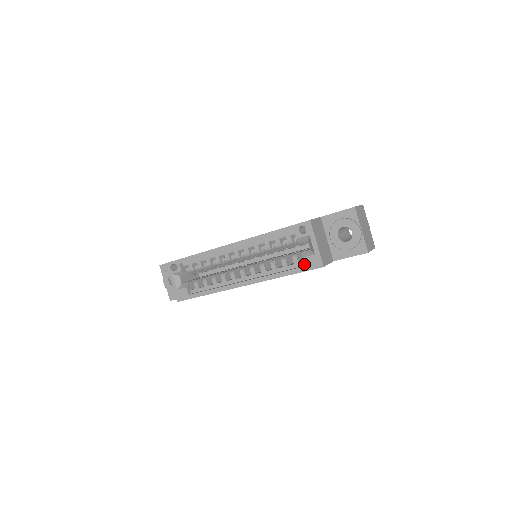
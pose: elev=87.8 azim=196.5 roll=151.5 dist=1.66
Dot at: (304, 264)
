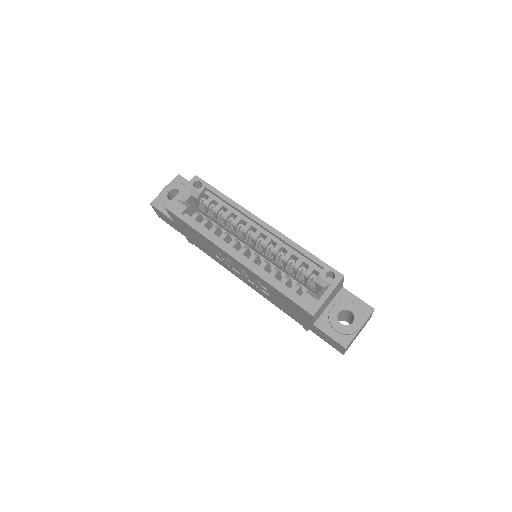
Dot at: (301, 297)
